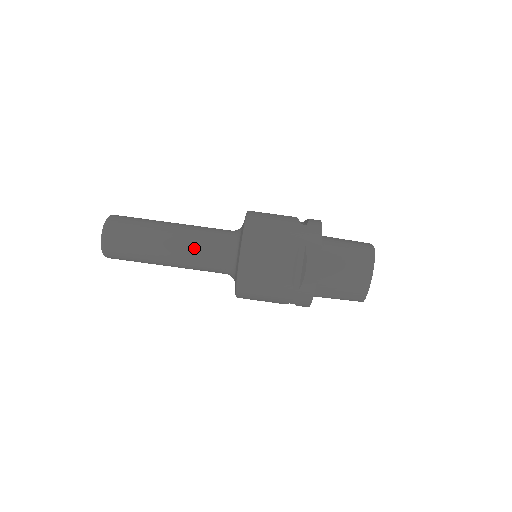
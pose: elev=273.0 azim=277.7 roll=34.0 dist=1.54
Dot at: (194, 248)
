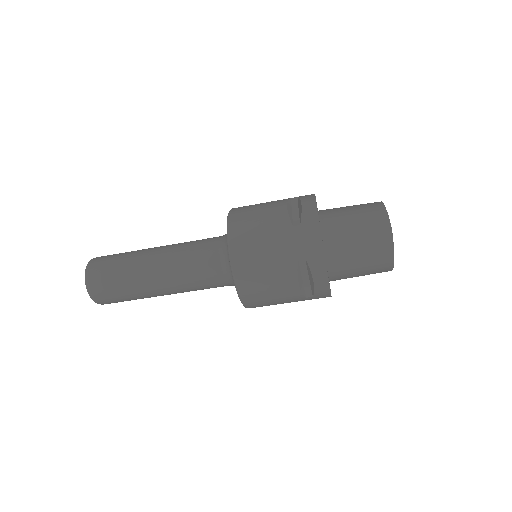
Dot at: (186, 281)
